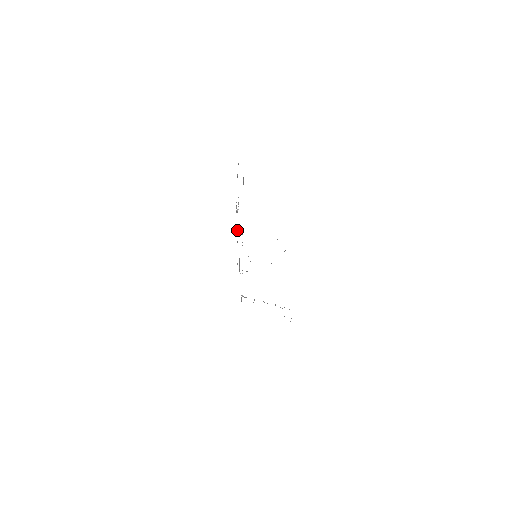
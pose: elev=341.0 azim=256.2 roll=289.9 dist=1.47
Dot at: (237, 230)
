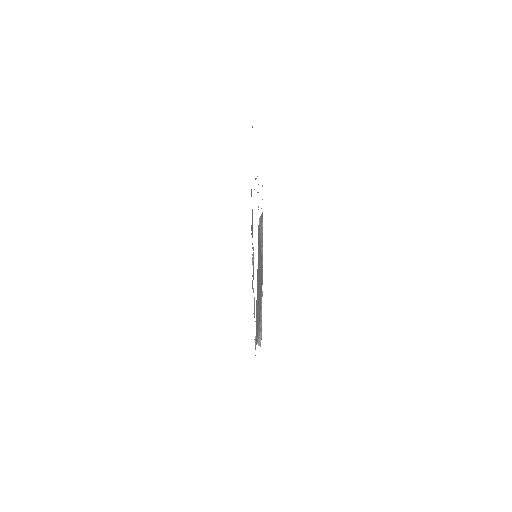
Dot at: occluded
